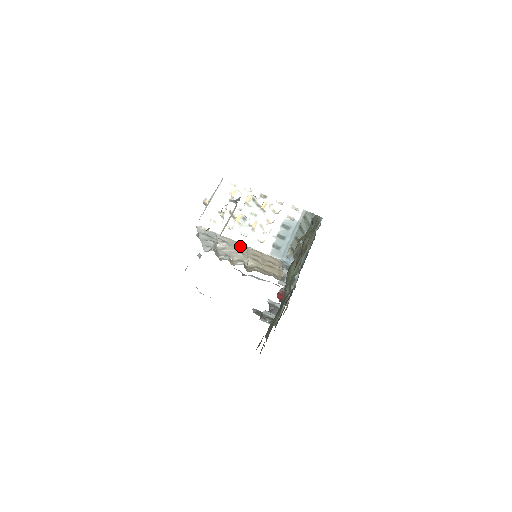
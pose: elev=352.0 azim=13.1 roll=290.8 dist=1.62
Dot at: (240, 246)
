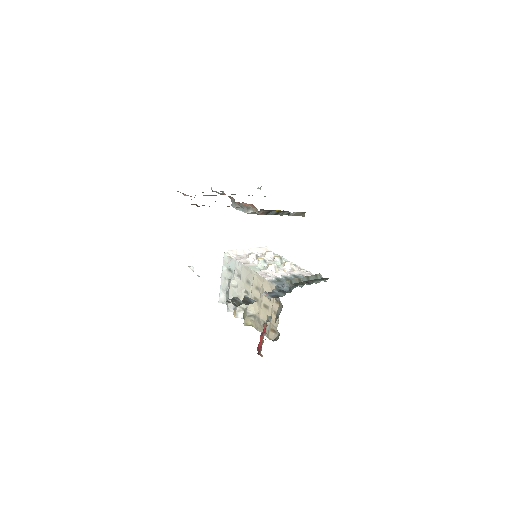
Dot at: (249, 277)
